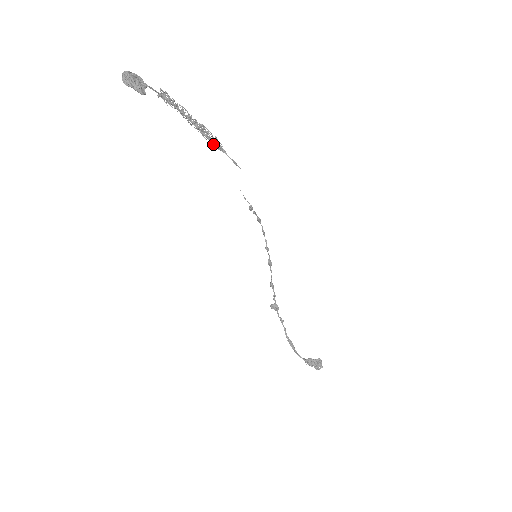
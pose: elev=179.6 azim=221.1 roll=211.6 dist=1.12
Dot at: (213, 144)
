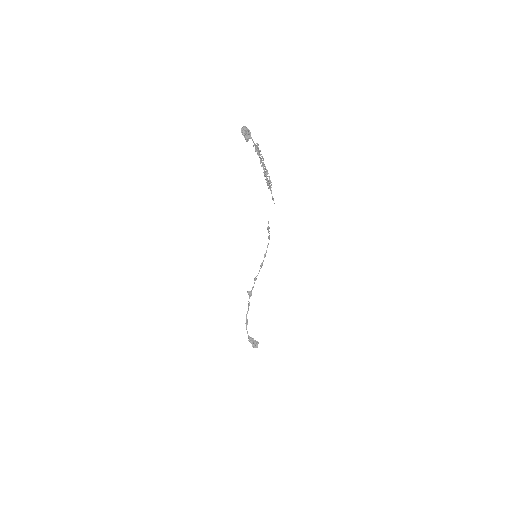
Dot at: (267, 183)
